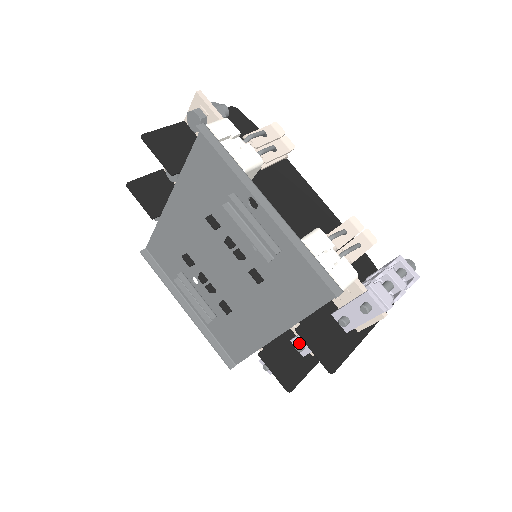
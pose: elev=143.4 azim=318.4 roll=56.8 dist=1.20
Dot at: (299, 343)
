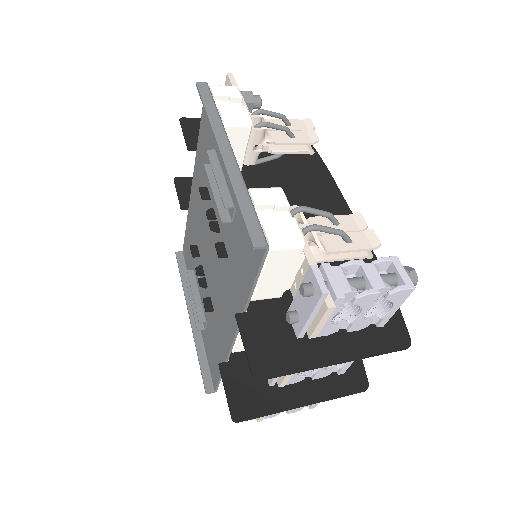
Dot at: occluded
